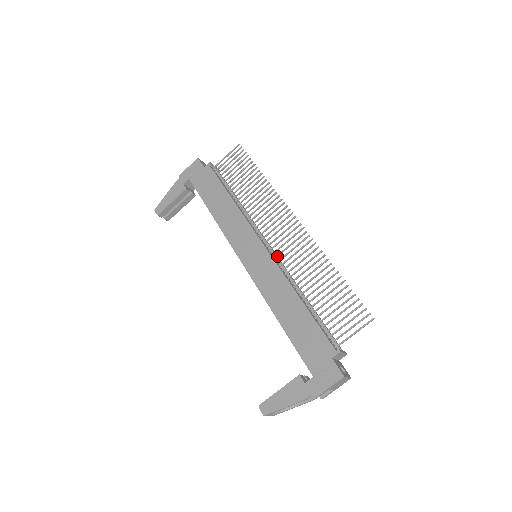
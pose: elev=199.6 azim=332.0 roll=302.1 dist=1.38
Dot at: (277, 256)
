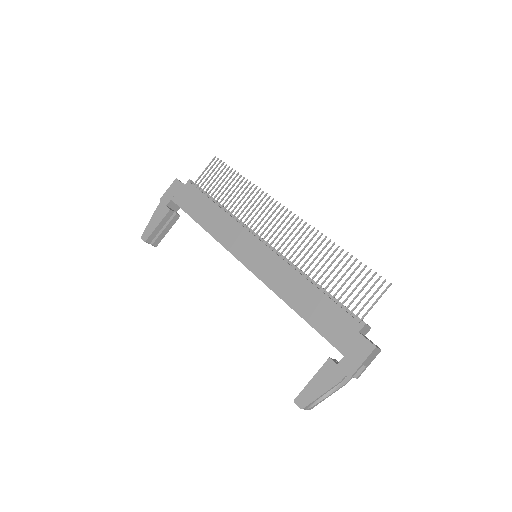
Dot at: (278, 250)
